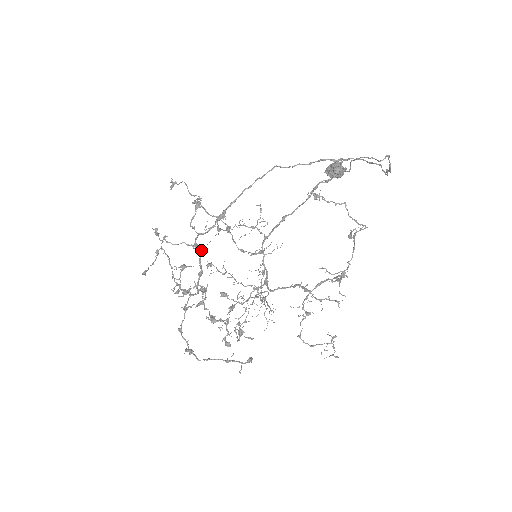
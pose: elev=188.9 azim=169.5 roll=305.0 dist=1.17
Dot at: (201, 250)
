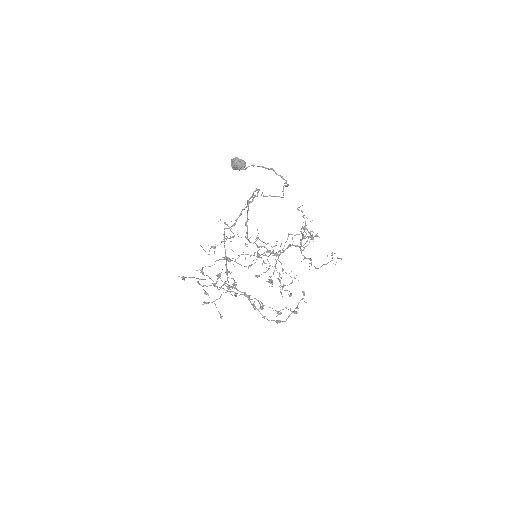
Dot at: (234, 287)
